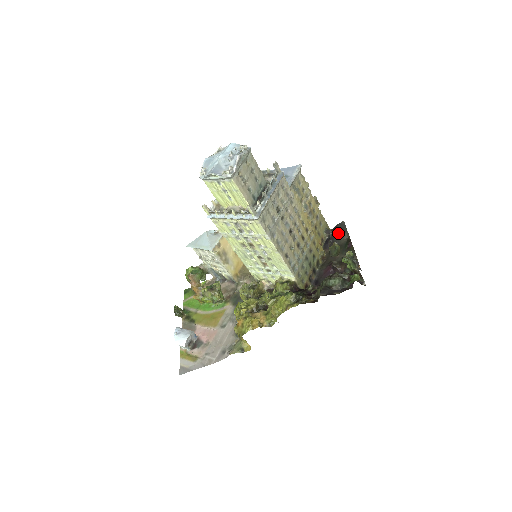
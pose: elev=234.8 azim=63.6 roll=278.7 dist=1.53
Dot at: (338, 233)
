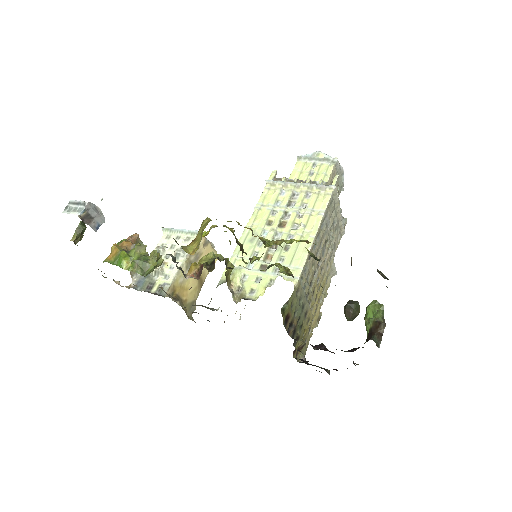
Dot at: occluded
